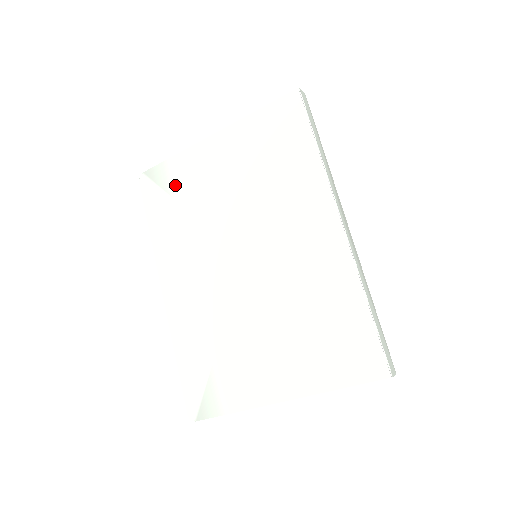
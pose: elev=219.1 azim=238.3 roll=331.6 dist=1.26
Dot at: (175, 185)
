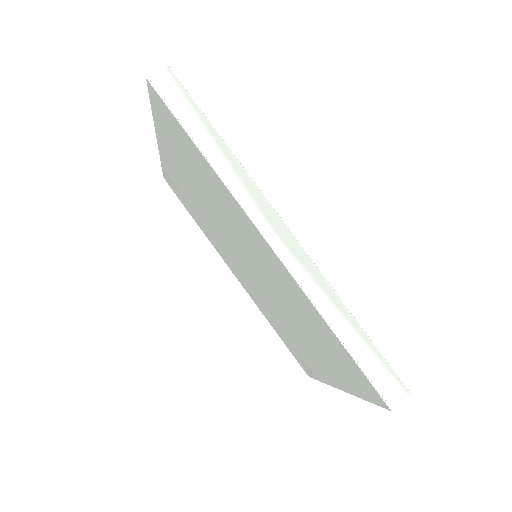
Dot at: (179, 189)
